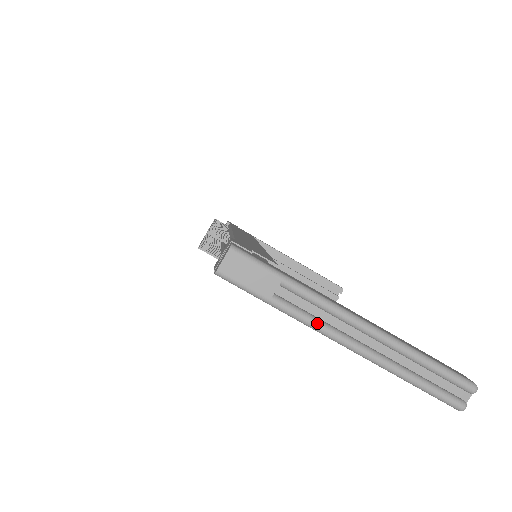
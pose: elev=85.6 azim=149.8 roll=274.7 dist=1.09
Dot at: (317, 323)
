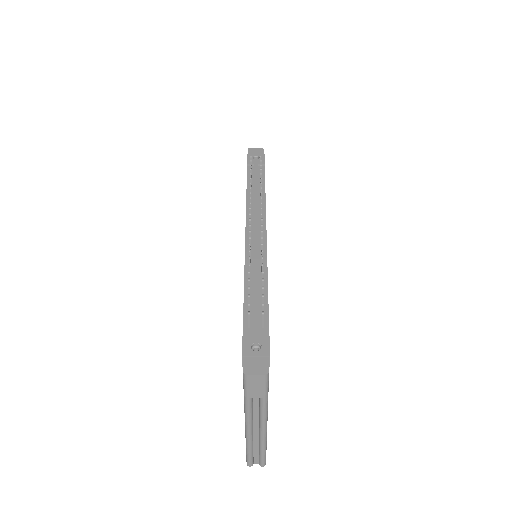
Dot at: (250, 416)
